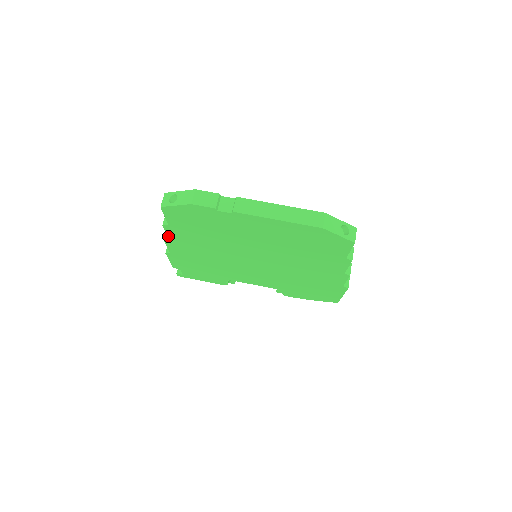
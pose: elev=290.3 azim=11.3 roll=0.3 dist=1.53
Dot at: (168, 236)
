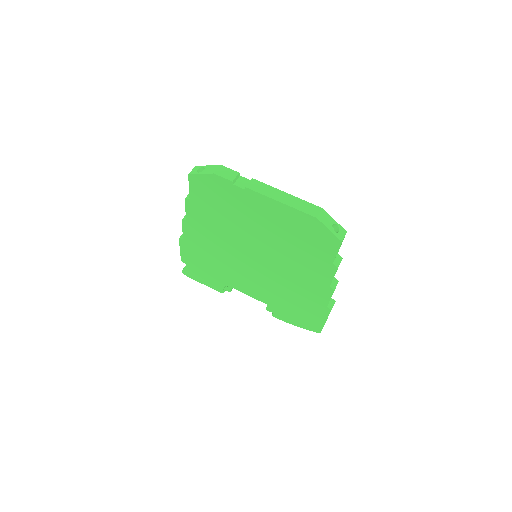
Dot at: (186, 214)
